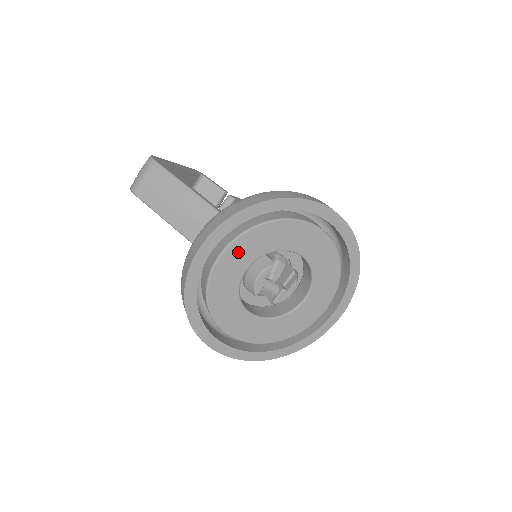
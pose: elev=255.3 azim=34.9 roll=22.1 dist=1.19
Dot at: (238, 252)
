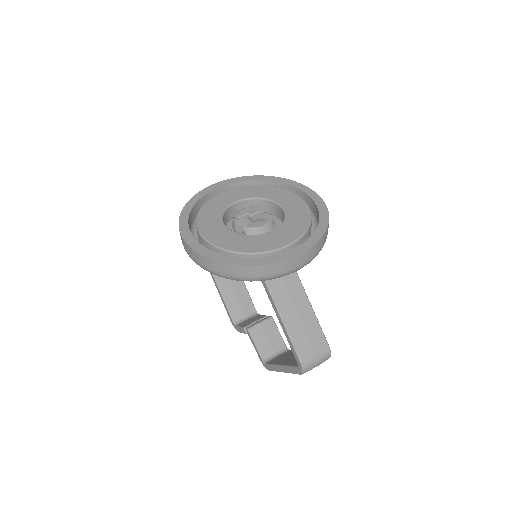
Dot at: (238, 192)
